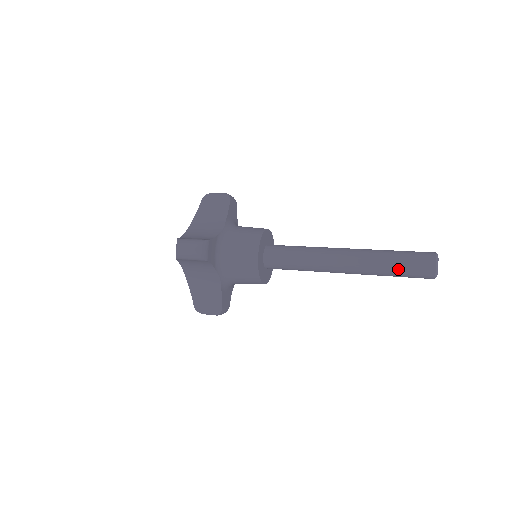
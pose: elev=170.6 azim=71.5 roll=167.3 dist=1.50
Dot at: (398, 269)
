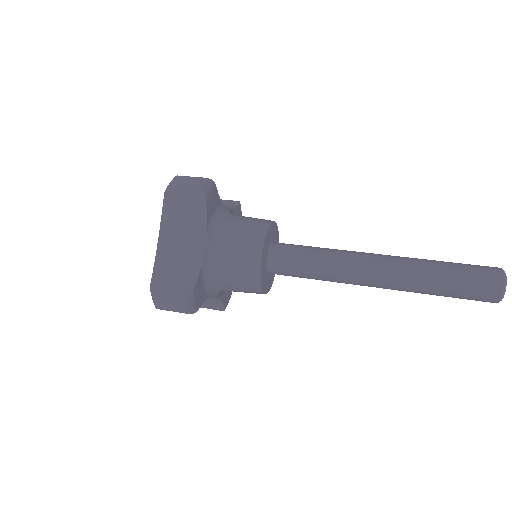
Dot at: (448, 296)
